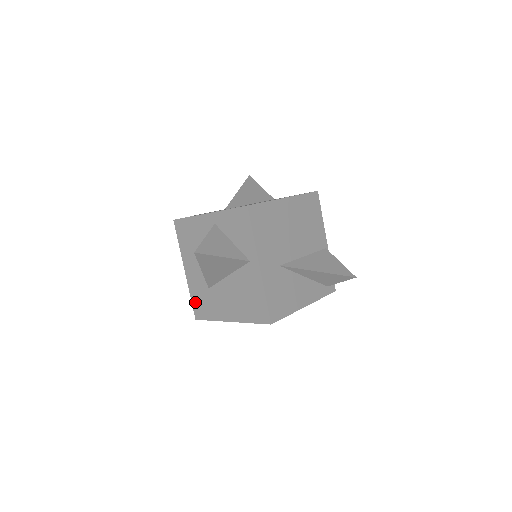
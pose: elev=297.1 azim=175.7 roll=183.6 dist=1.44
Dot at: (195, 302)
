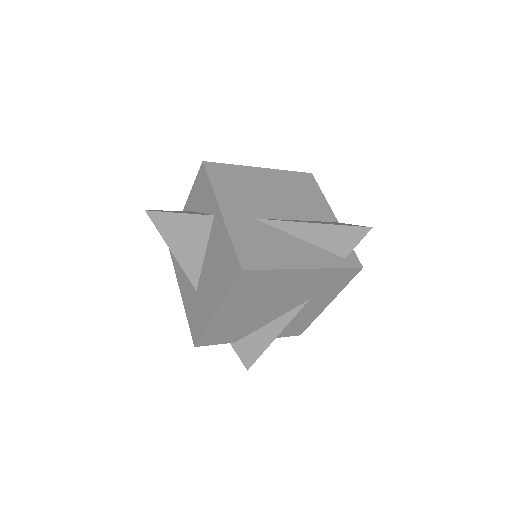
Dot at: (191, 323)
